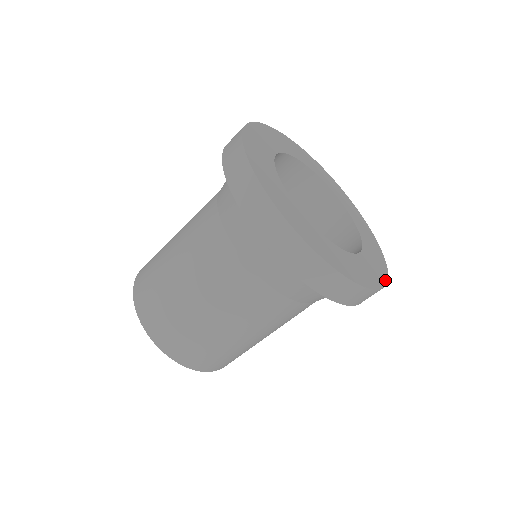
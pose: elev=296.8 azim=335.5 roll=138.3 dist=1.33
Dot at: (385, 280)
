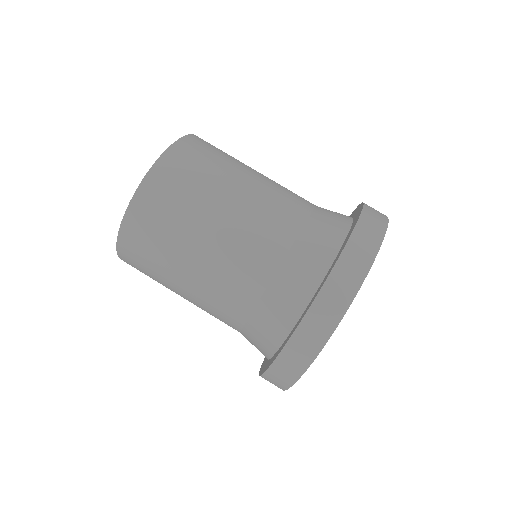
Dot at: occluded
